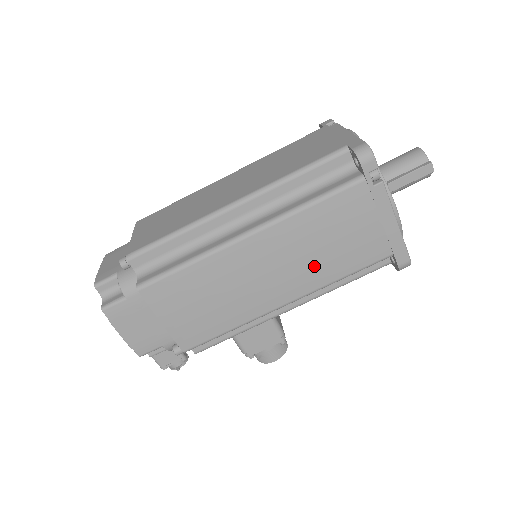
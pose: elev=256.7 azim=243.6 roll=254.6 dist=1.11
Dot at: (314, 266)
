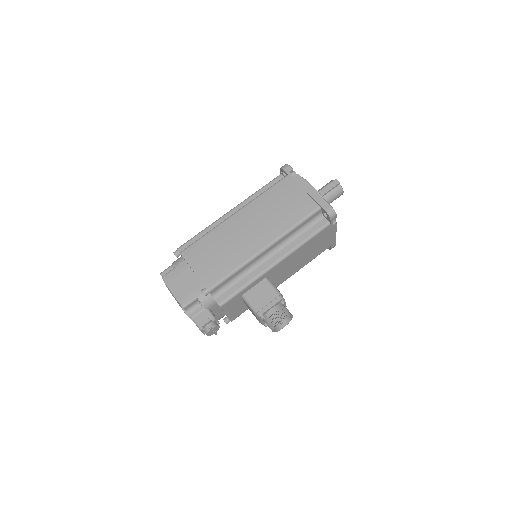
Dot at: (275, 221)
